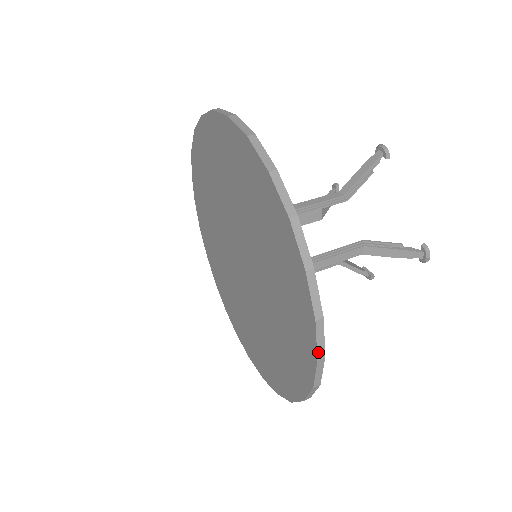
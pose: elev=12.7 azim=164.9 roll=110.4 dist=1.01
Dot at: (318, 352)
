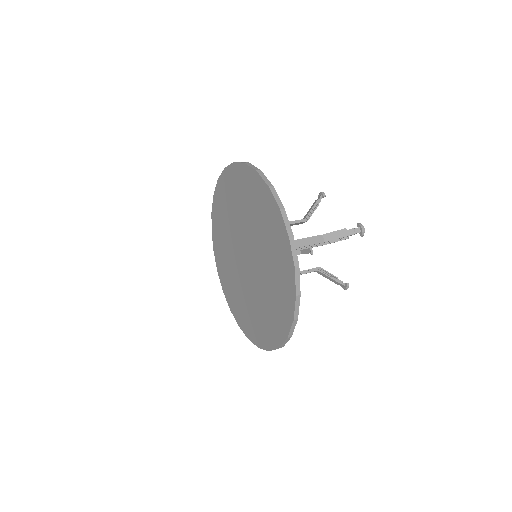
Dot at: occluded
